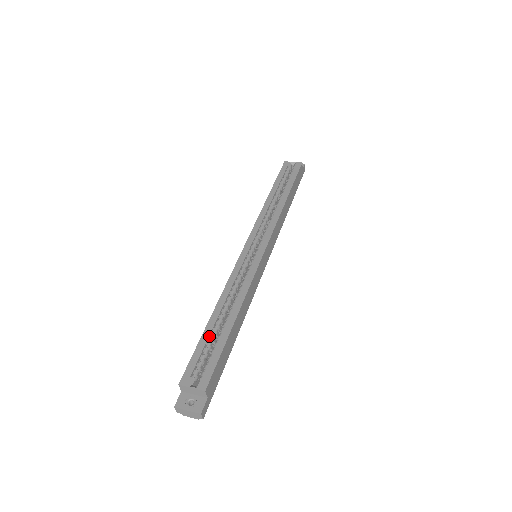
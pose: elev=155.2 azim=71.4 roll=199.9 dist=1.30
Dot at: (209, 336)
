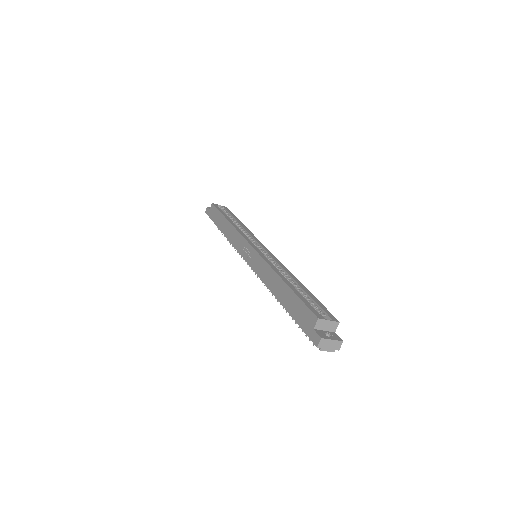
Dot at: (298, 293)
